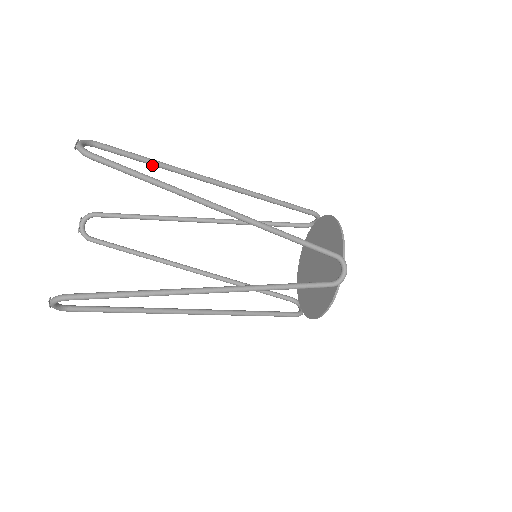
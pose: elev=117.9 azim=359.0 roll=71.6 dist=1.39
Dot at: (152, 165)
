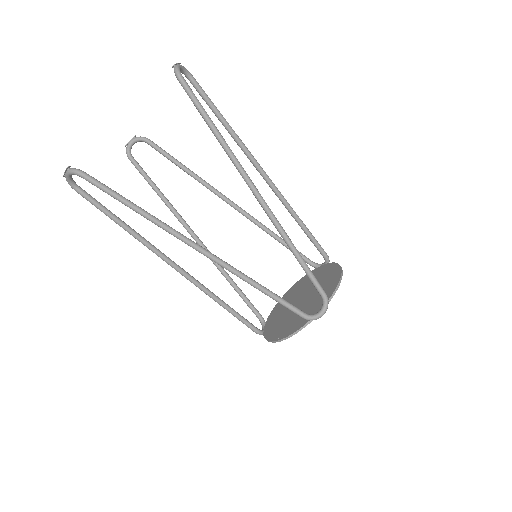
Dot at: (222, 124)
